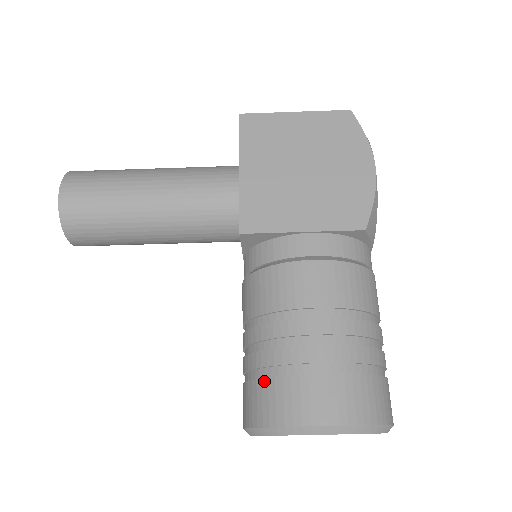
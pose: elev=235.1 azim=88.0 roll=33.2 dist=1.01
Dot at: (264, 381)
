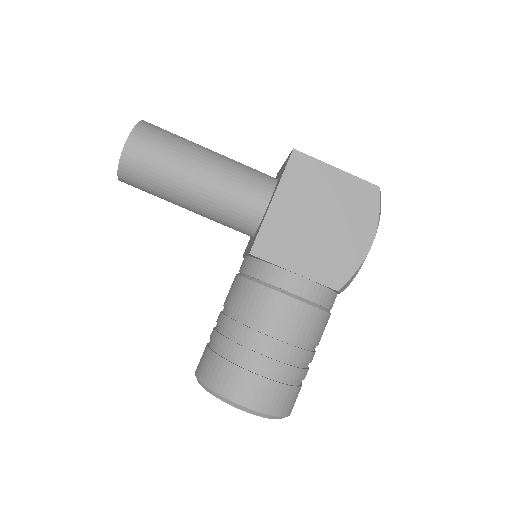
Dot at: (221, 360)
